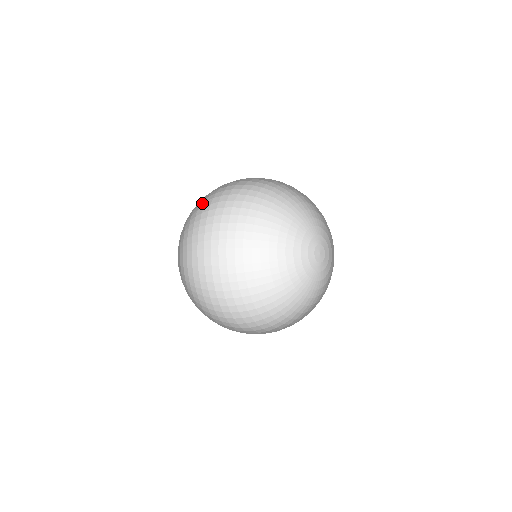
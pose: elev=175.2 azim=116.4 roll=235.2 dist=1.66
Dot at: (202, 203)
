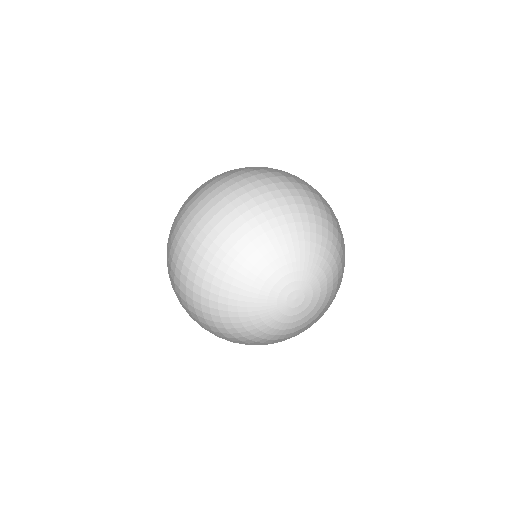
Dot at: (178, 225)
